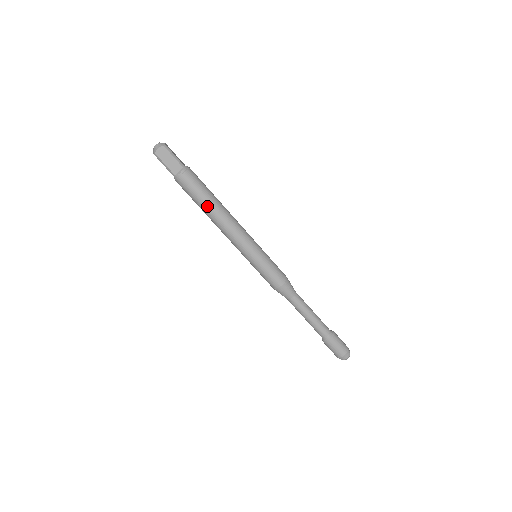
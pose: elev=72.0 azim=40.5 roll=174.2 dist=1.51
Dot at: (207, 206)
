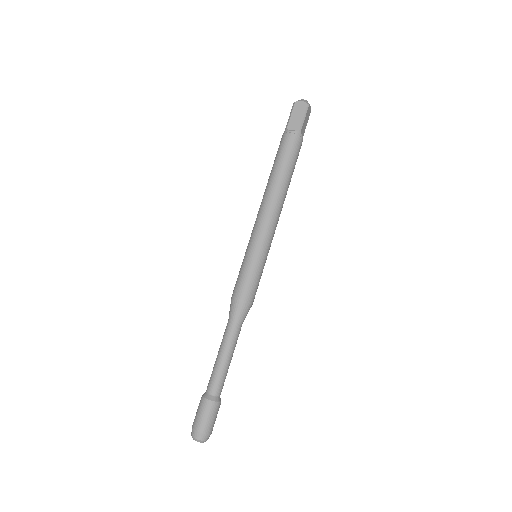
Dot at: (276, 173)
